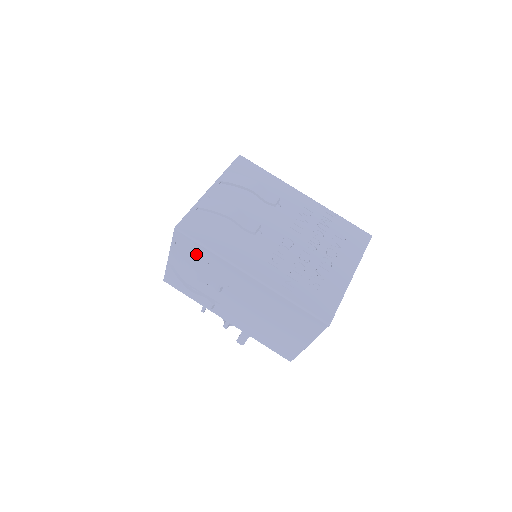
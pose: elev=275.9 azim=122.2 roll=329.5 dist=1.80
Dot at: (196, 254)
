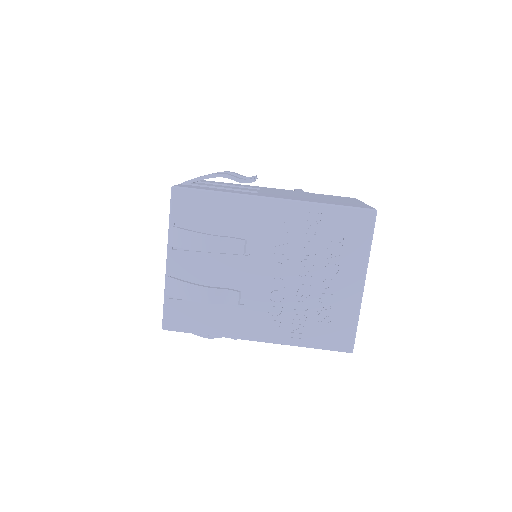
Dot at: occluded
